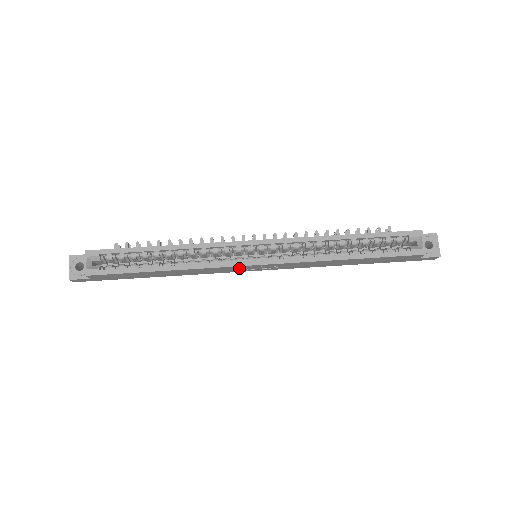
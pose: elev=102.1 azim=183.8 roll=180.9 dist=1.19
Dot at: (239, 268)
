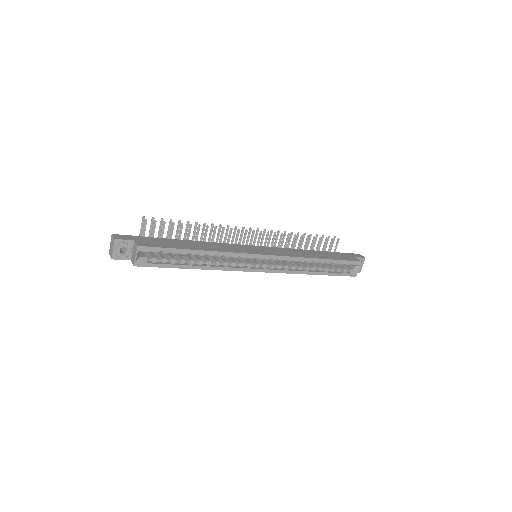
Dot at: occluded
